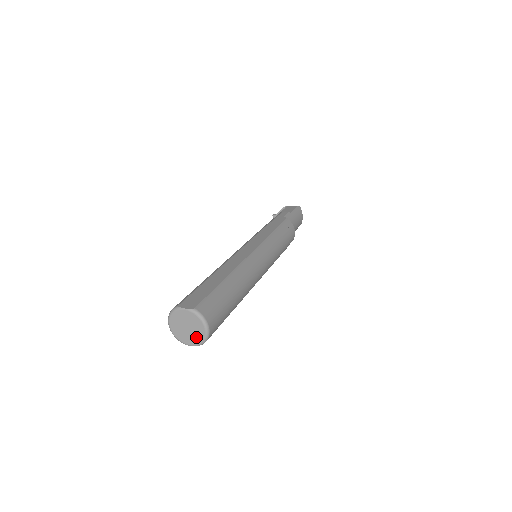
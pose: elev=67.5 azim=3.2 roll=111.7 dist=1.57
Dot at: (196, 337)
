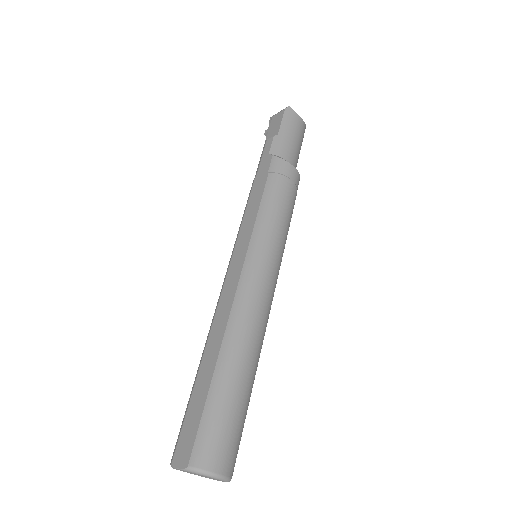
Dot at: occluded
